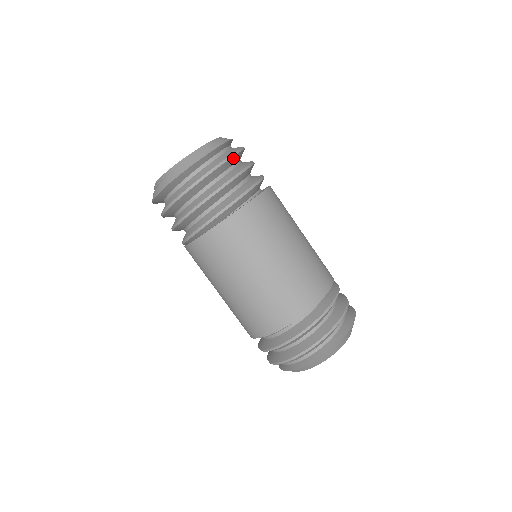
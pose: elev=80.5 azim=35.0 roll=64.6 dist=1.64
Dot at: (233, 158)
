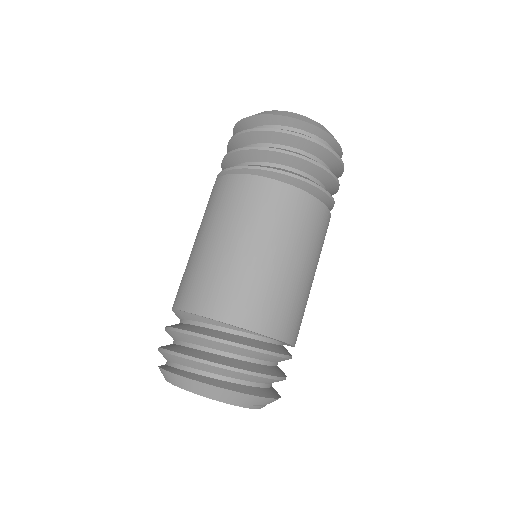
Dot at: (327, 152)
